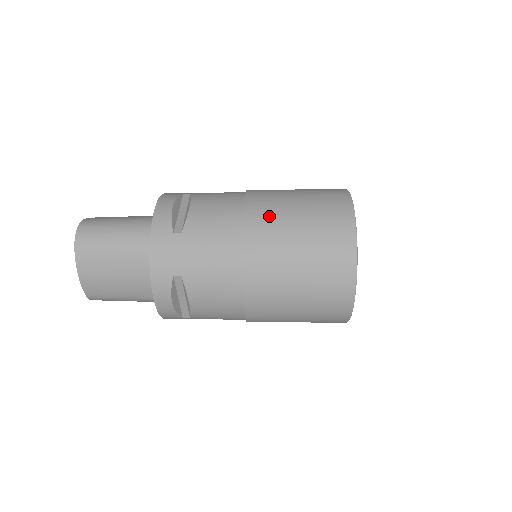
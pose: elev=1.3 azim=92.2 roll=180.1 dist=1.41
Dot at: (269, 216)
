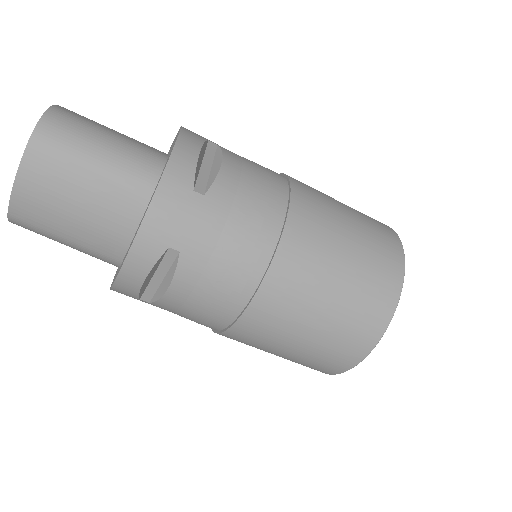
Dot at: (317, 223)
